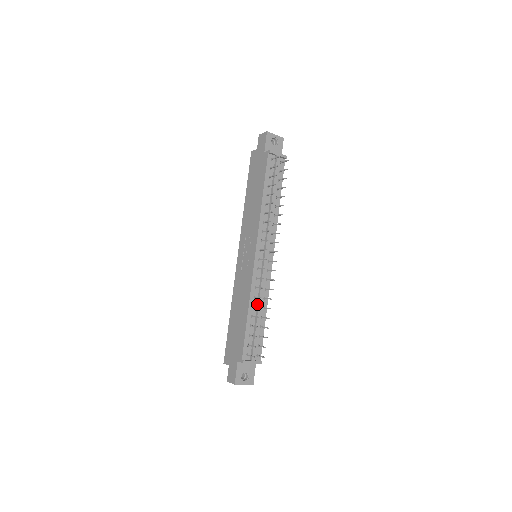
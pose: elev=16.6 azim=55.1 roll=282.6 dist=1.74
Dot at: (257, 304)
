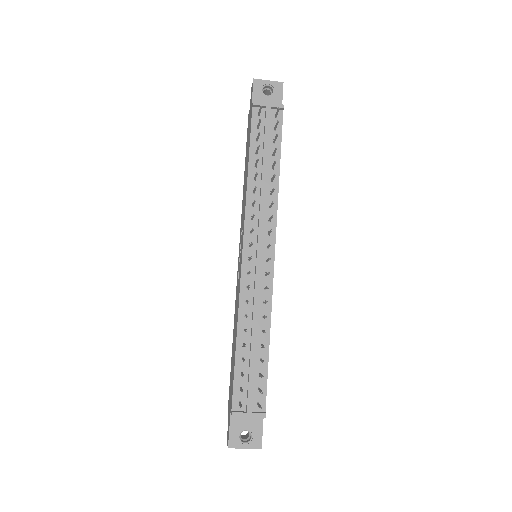
Dot at: (251, 326)
